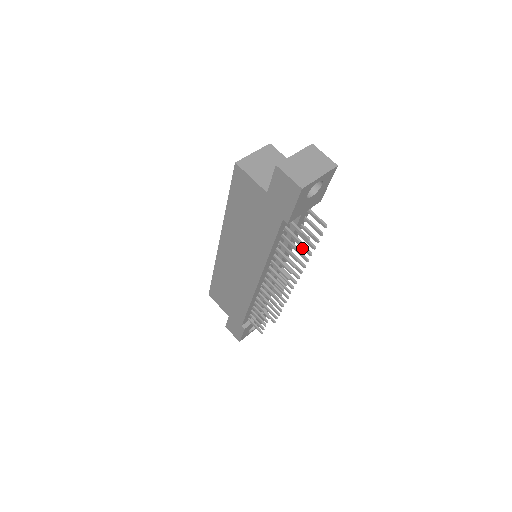
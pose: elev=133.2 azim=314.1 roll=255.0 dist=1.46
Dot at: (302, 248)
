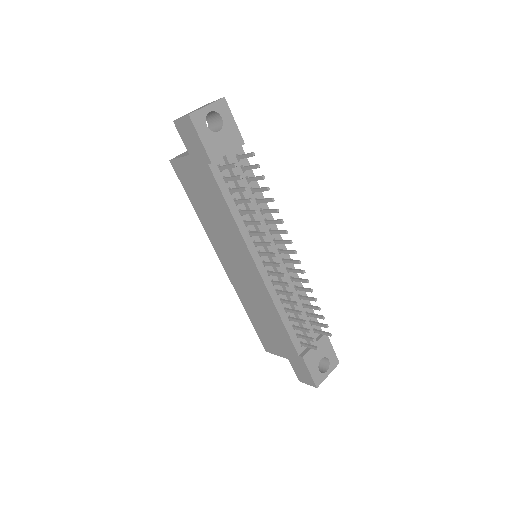
Dot at: (266, 202)
